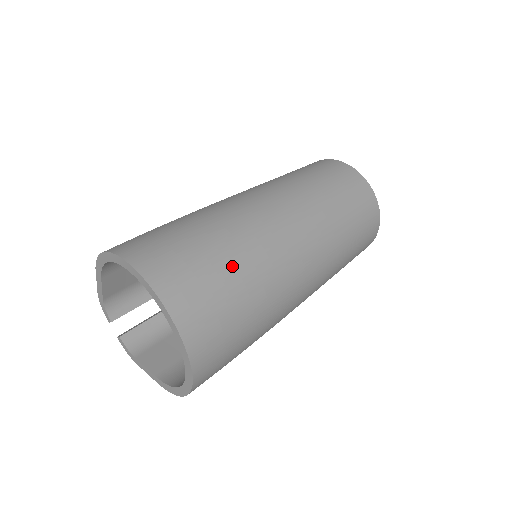
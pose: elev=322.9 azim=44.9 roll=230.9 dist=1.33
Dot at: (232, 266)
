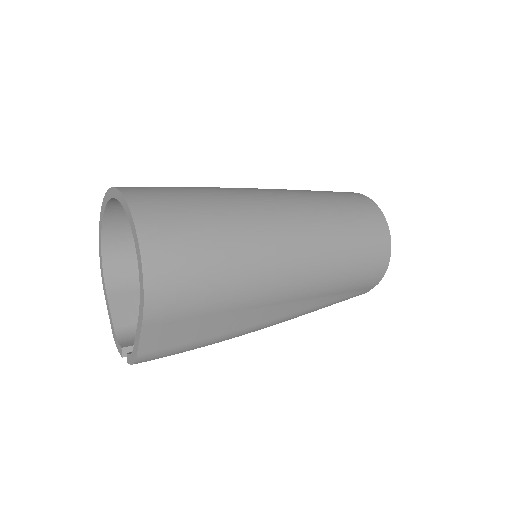
Dot at: occluded
